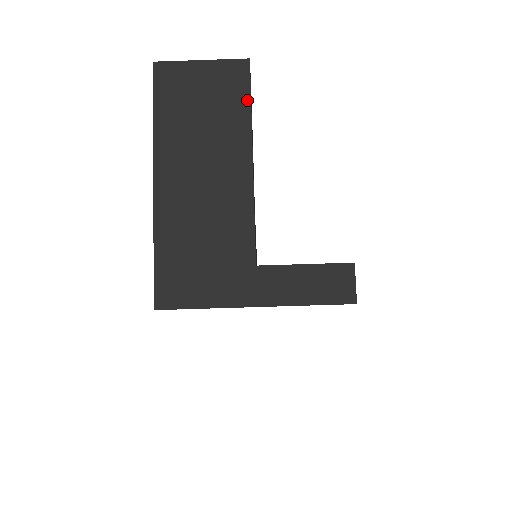
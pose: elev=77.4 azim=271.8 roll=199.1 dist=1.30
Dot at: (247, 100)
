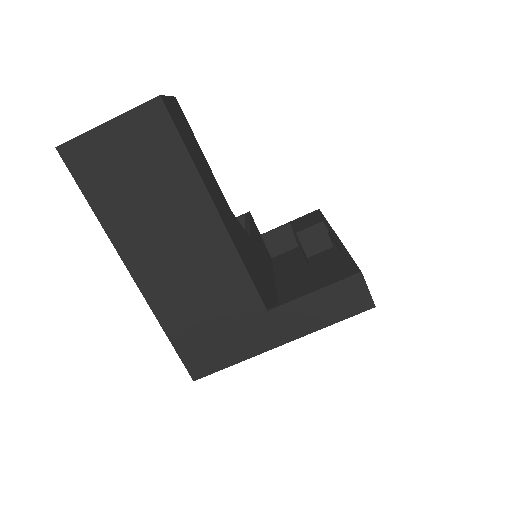
Dot at: (181, 148)
